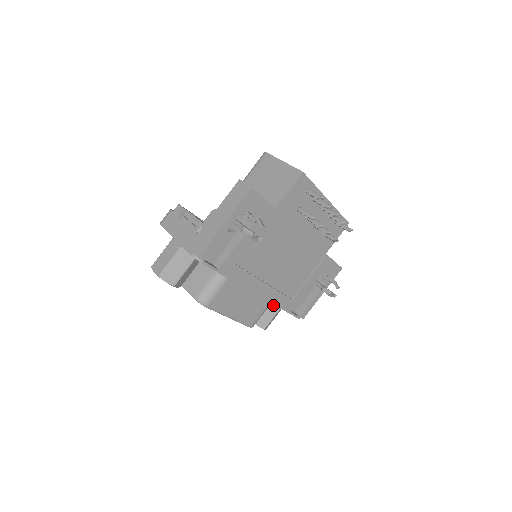
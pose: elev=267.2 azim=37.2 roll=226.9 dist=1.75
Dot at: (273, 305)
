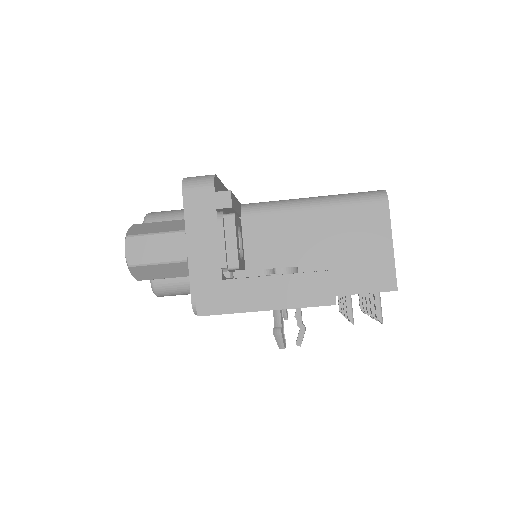
Dot at: occluded
